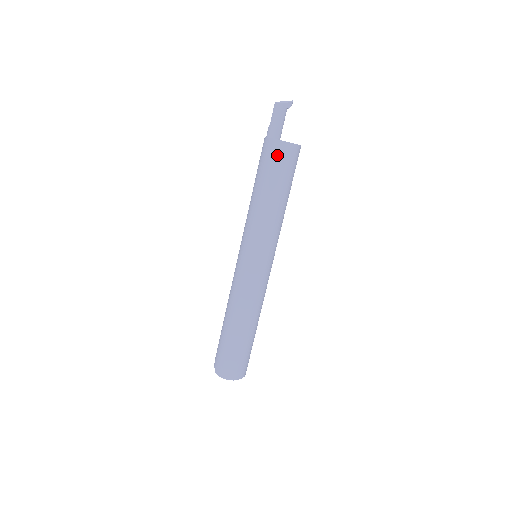
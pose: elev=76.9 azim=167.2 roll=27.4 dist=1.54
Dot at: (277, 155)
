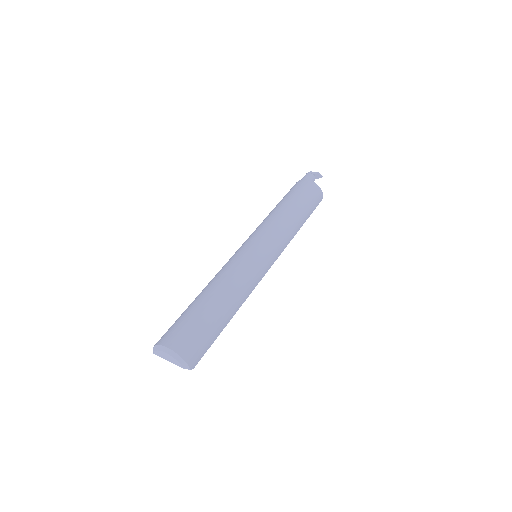
Dot at: (294, 187)
